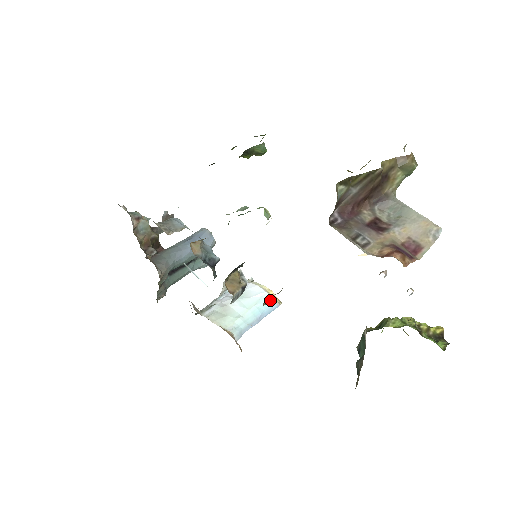
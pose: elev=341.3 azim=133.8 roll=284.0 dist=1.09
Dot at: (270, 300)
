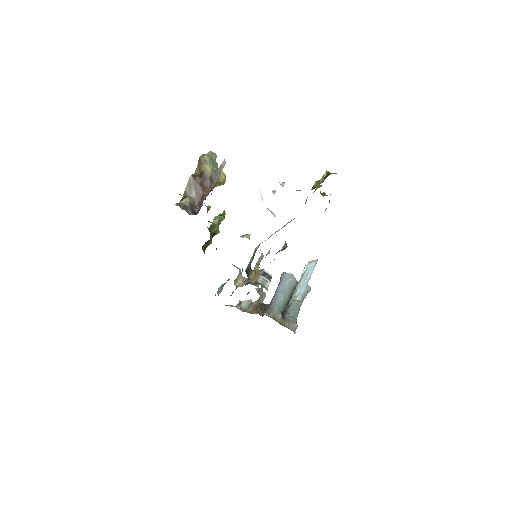
Dot at: (310, 265)
